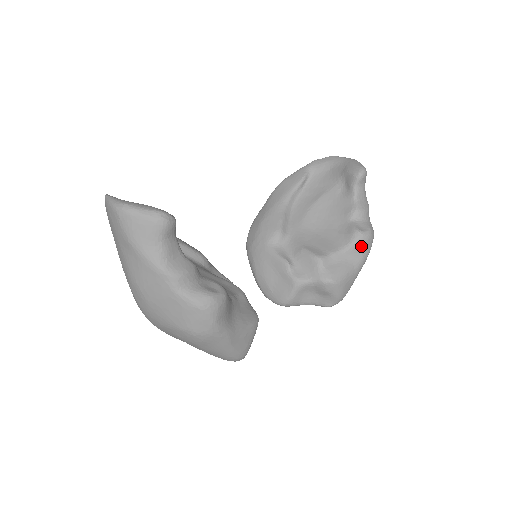
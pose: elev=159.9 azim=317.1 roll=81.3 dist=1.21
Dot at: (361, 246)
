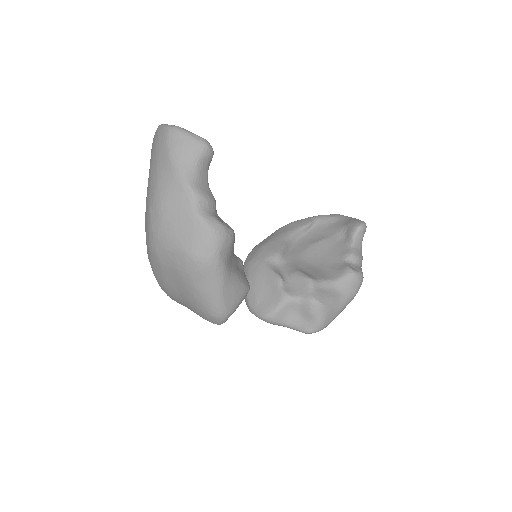
Dot at: (350, 283)
